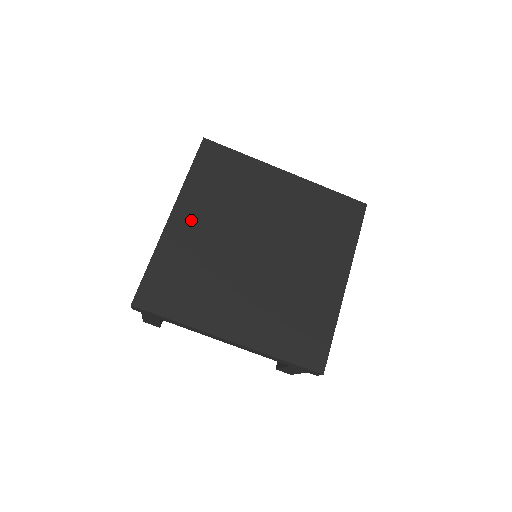
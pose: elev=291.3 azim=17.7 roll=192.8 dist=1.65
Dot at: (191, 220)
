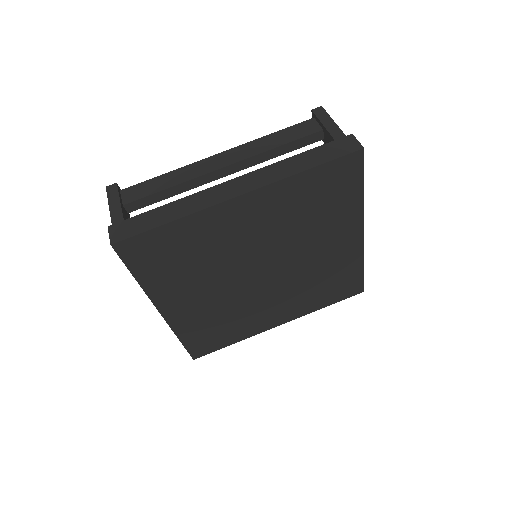
Dot at: (249, 214)
